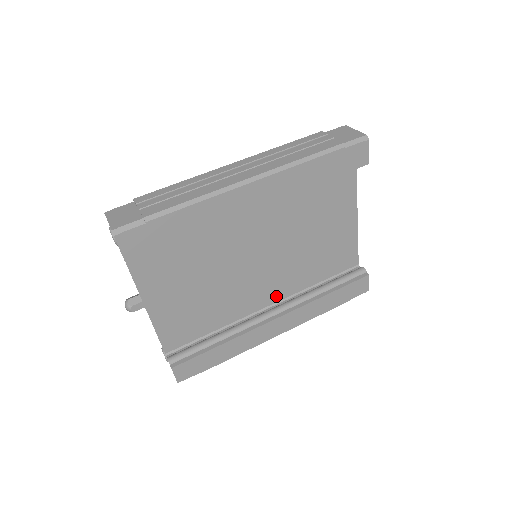
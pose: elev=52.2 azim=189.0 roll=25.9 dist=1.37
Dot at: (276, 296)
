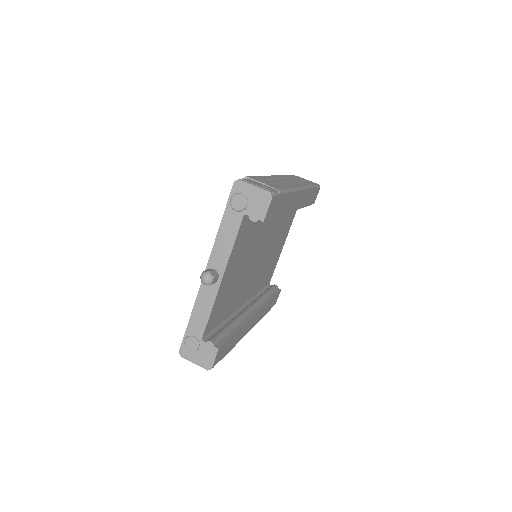
Dot at: (247, 297)
